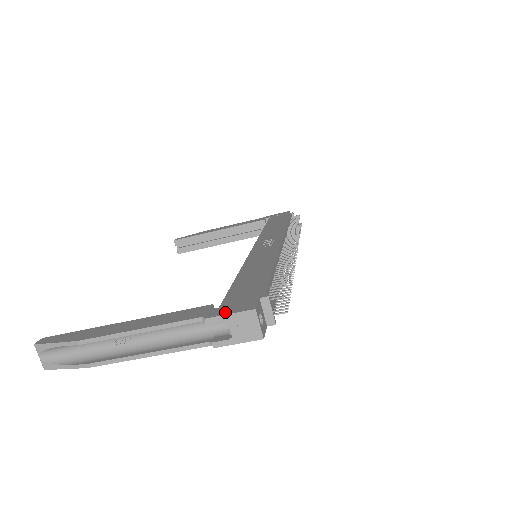
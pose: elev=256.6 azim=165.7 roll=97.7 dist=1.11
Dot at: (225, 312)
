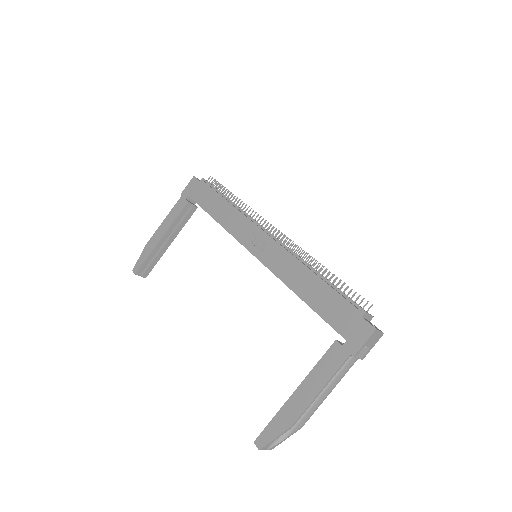
Dot at: (359, 343)
